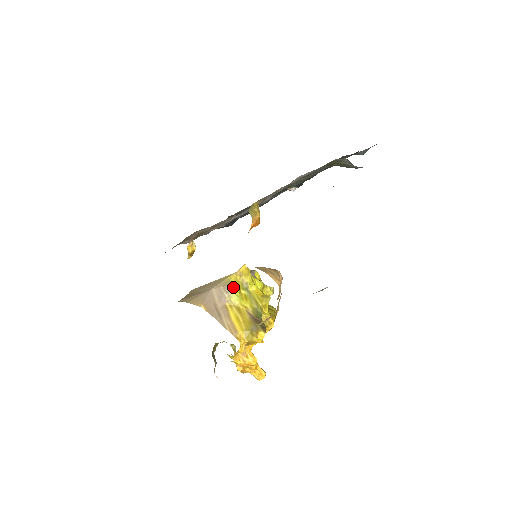
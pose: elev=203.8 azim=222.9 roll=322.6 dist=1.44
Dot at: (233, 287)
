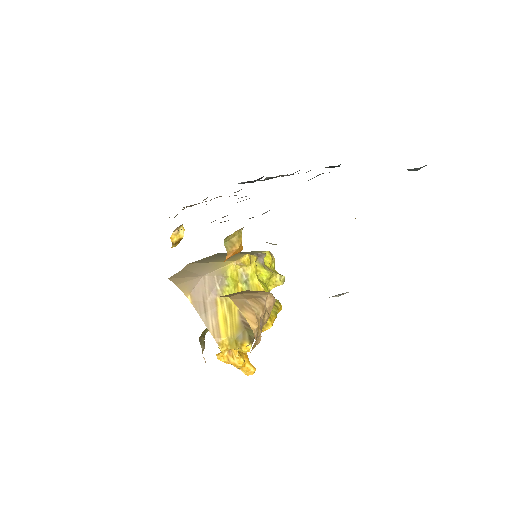
Dot at: (227, 281)
